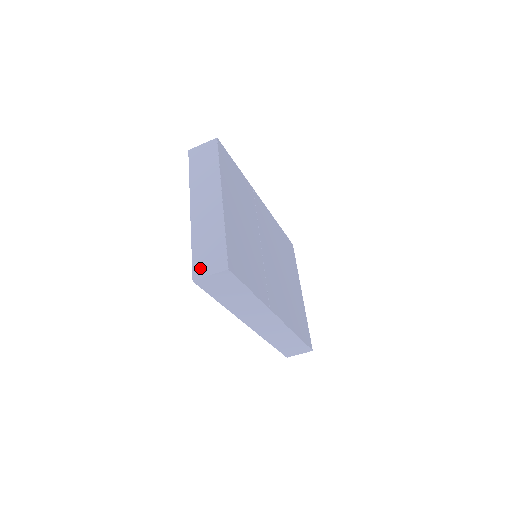
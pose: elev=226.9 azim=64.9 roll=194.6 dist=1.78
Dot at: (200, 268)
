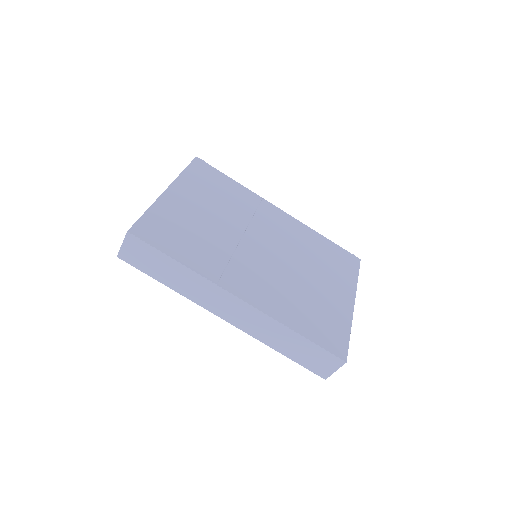
Dot at: occluded
